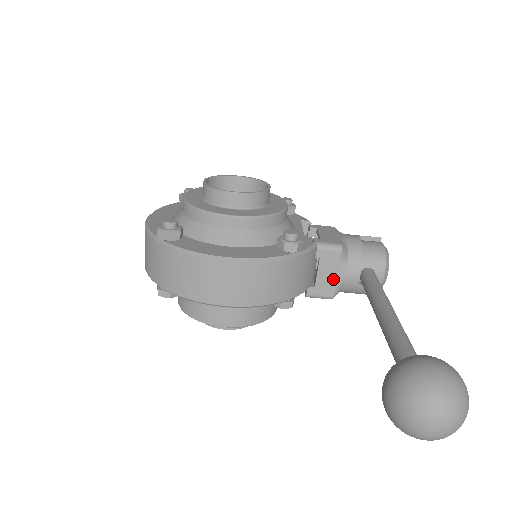
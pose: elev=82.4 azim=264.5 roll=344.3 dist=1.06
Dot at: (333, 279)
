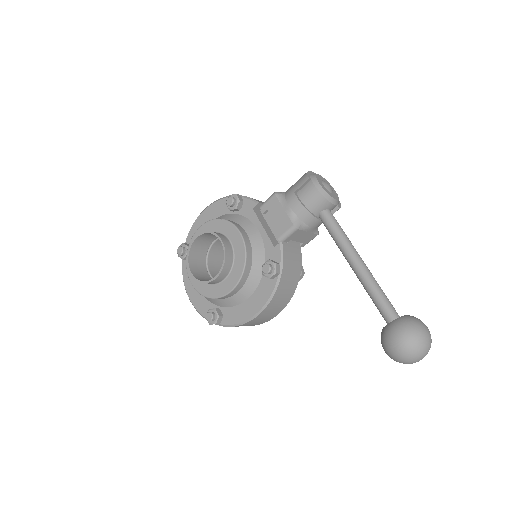
Dot at: (308, 234)
